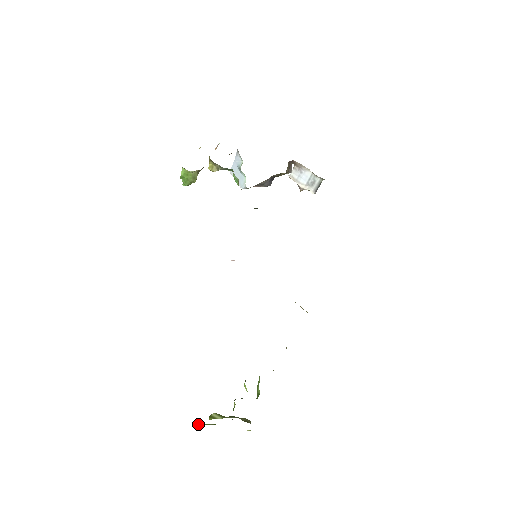
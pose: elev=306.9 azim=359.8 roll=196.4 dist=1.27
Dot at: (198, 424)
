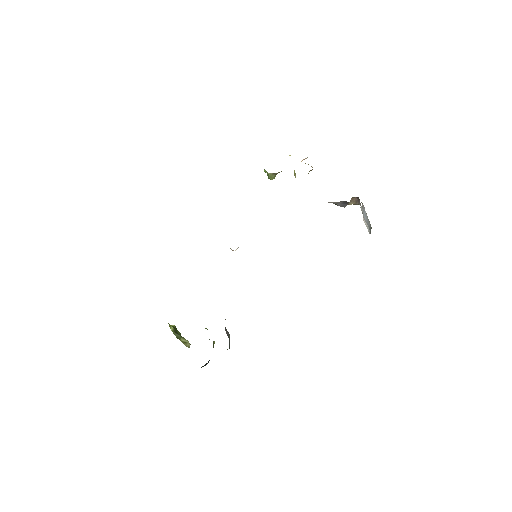
Dot at: occluded
